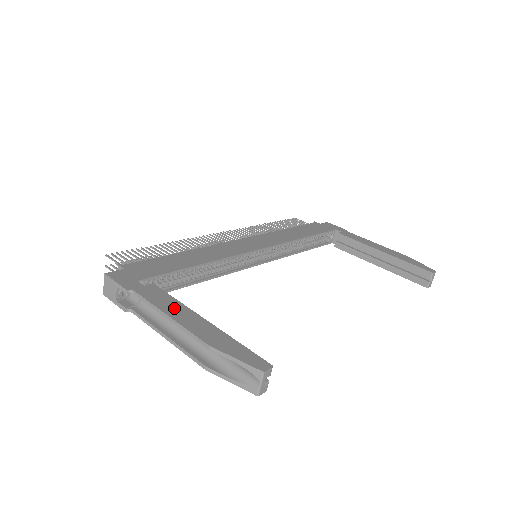
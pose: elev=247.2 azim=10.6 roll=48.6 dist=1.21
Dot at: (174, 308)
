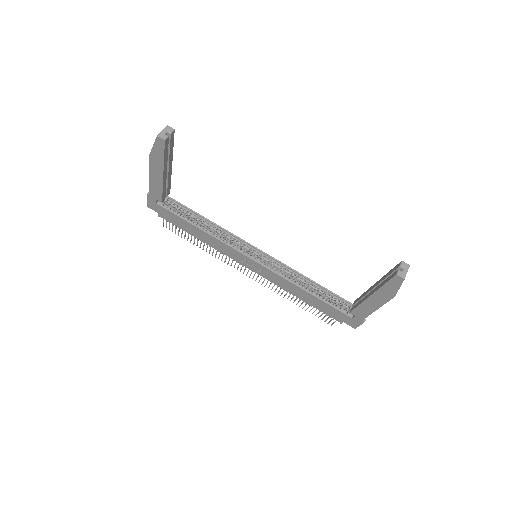
Dot at: occluded
